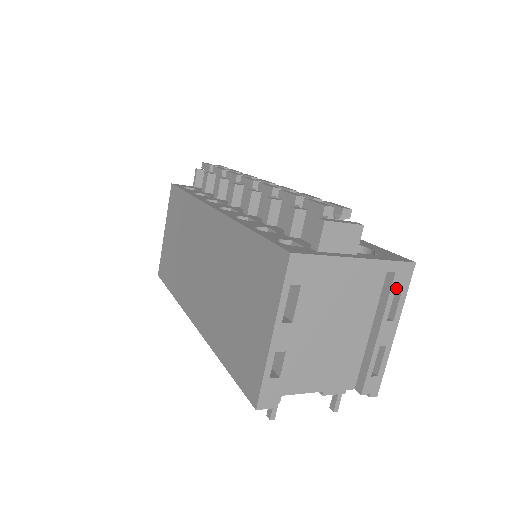
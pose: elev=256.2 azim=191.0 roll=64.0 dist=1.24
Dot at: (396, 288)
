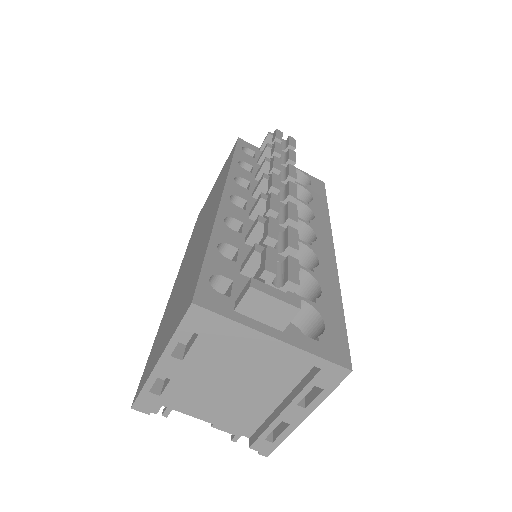
Dot at: (318, 382)
